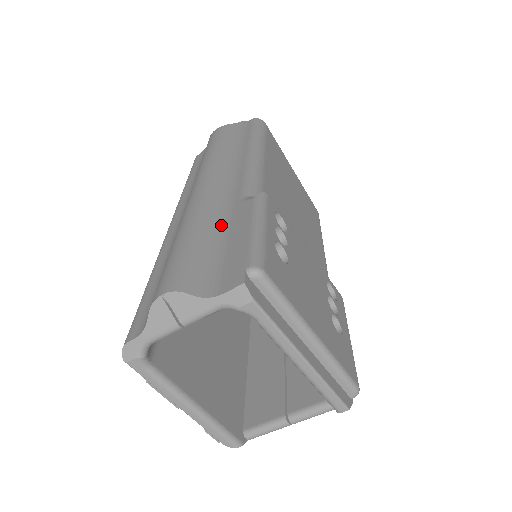
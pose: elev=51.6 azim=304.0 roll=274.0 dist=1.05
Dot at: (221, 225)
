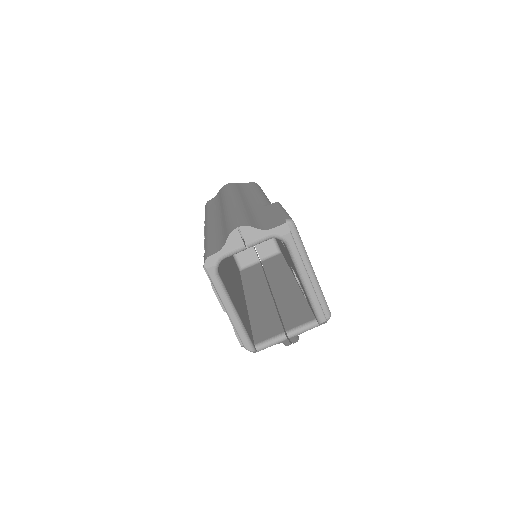
Dot at: (256, 213)
